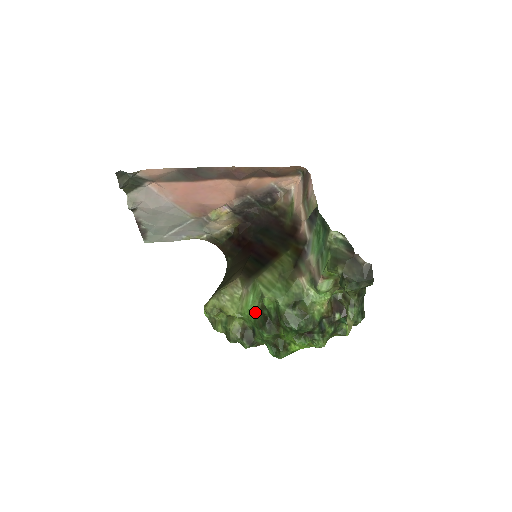
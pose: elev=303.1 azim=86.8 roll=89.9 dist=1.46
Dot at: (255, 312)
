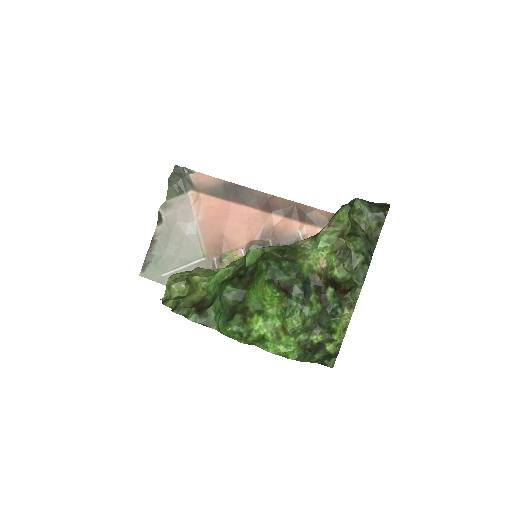
Dot at: (228, 277)
